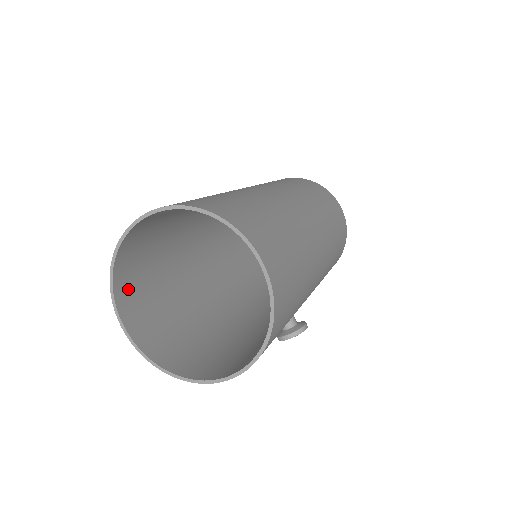
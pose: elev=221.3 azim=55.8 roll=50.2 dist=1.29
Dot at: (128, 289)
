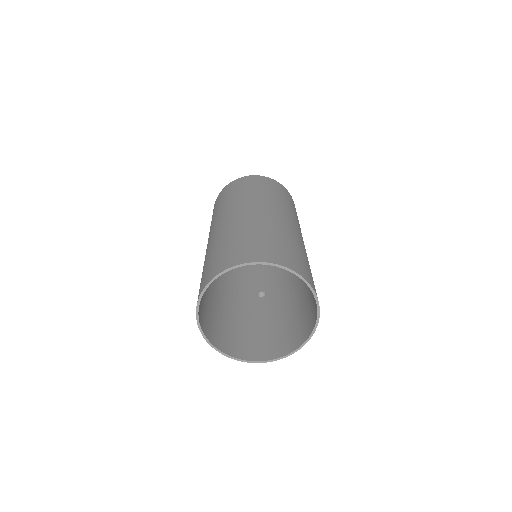
Dot at: occluded
